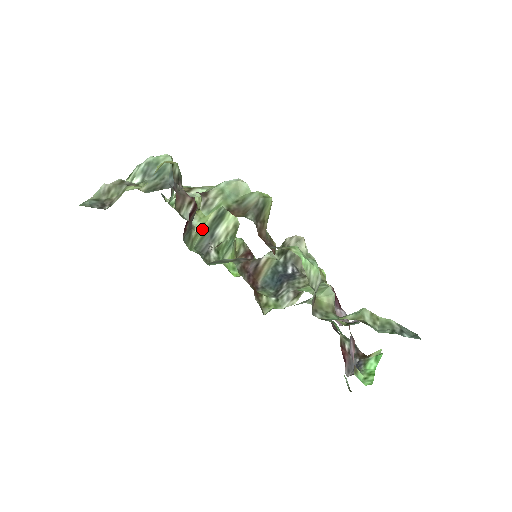
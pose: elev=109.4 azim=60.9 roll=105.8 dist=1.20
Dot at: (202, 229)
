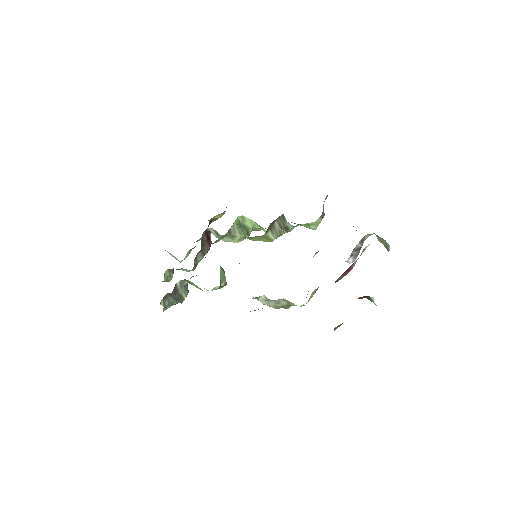
Dot at: occluded
